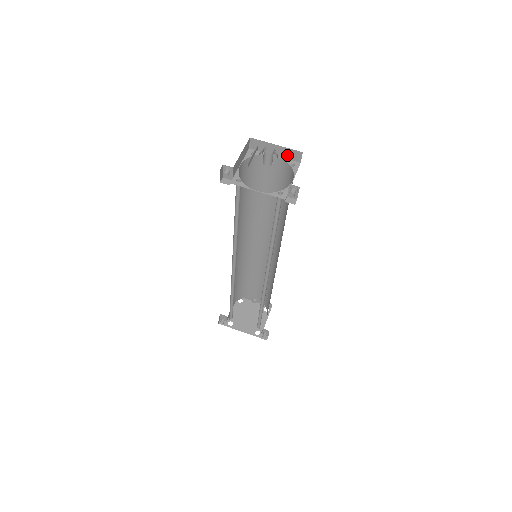
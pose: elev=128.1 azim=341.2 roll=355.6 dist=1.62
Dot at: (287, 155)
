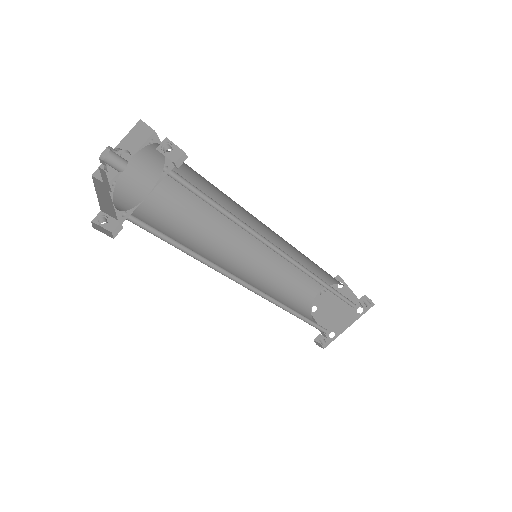
Dot at: (136, 142)
